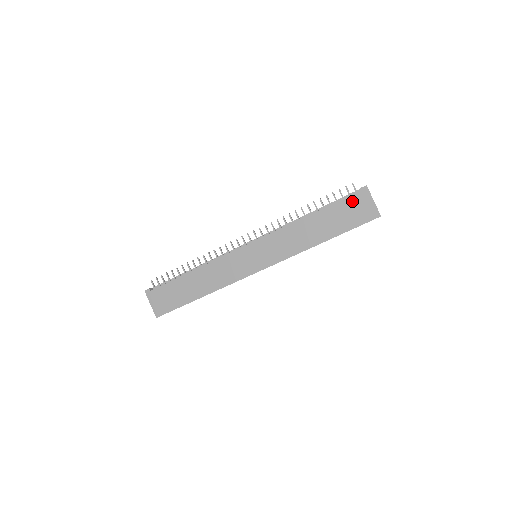
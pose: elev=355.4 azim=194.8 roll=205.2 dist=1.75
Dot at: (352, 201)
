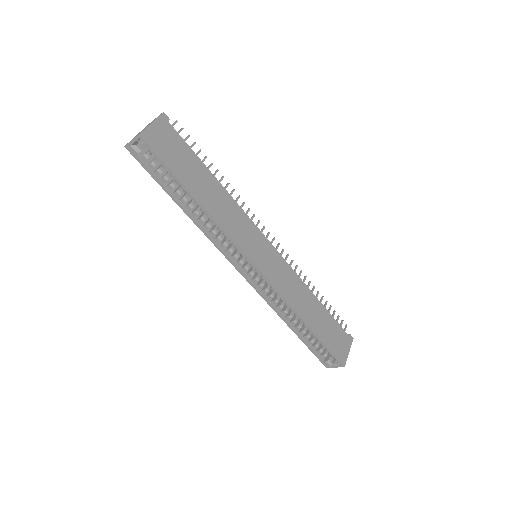
Dot at: (341, 332)
